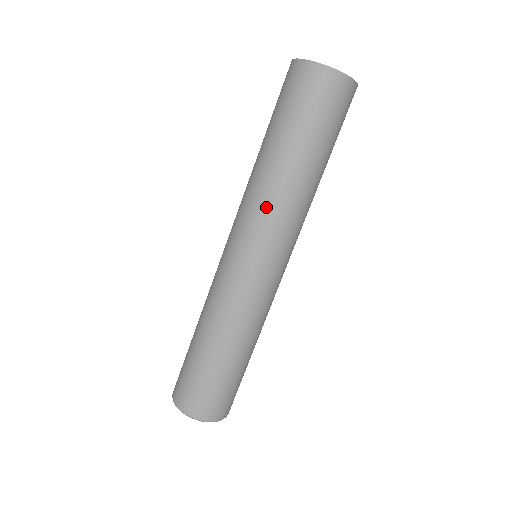
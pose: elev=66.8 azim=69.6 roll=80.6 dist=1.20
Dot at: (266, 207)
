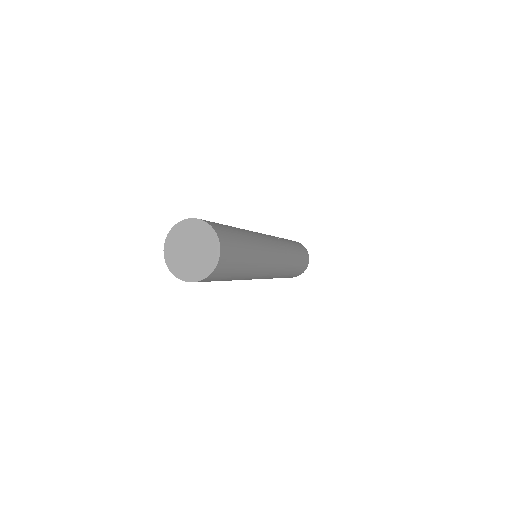
Dot at: occluded
